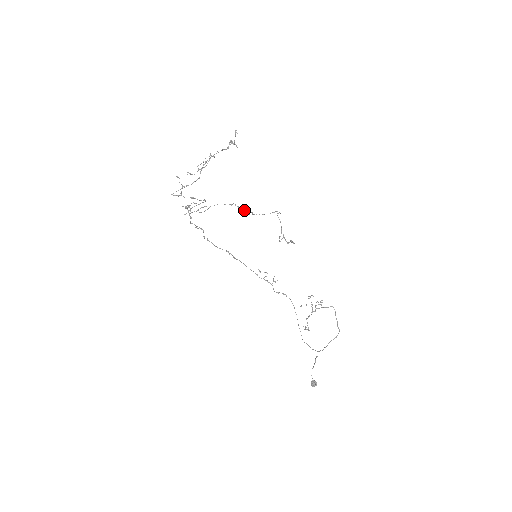
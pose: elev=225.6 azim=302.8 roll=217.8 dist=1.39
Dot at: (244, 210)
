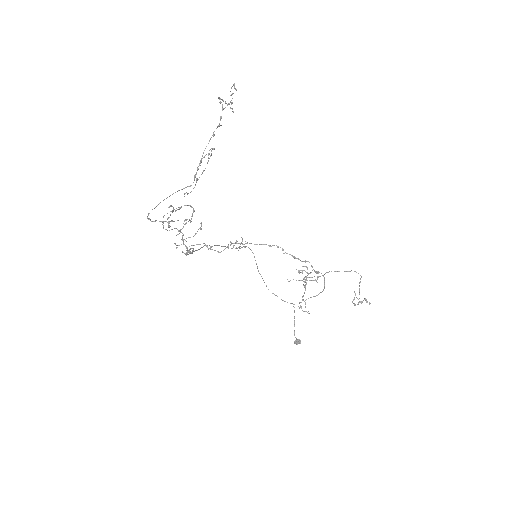
Dot at: (295, 257)
